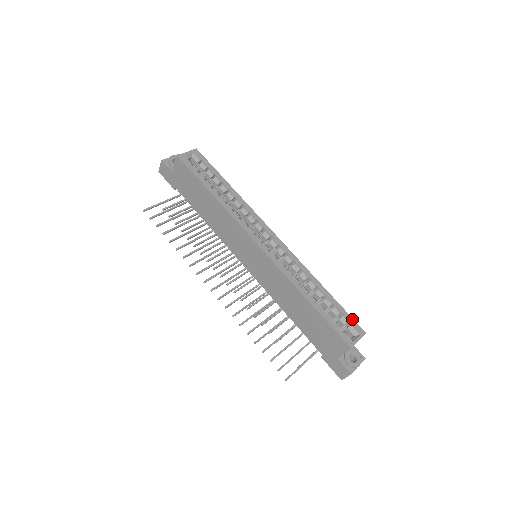
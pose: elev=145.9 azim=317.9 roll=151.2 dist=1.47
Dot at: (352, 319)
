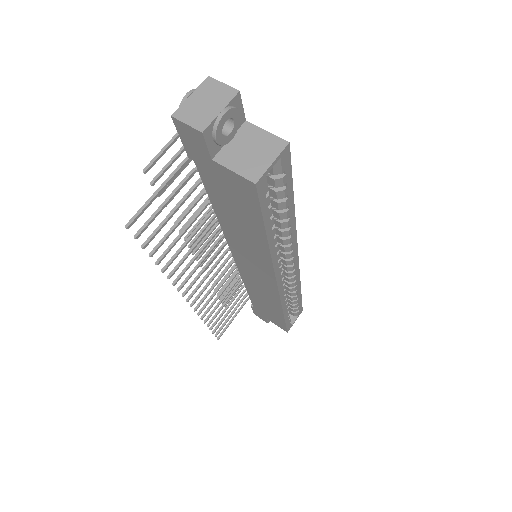
Dot at: occluded
